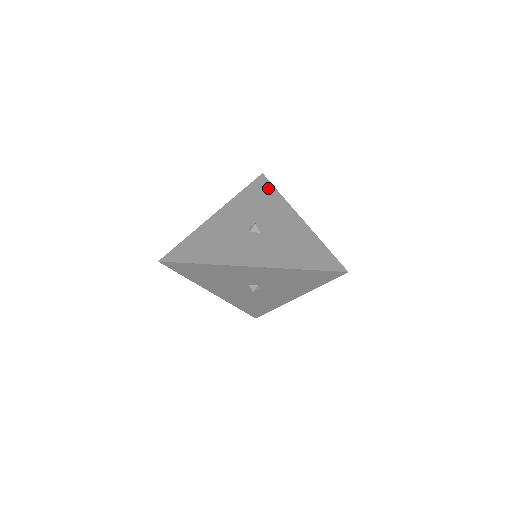
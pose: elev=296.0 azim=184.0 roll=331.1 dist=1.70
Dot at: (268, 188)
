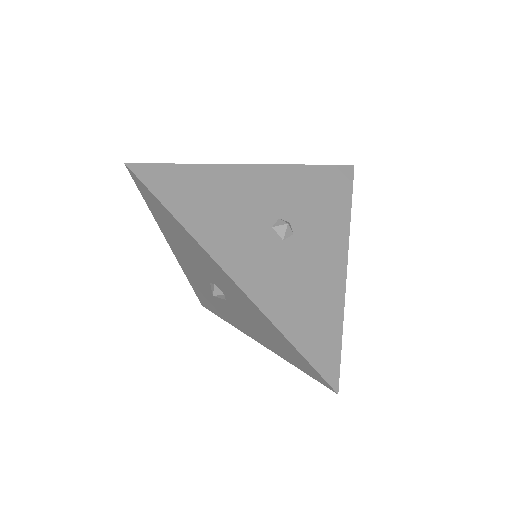
Dot at: (344, 190)
